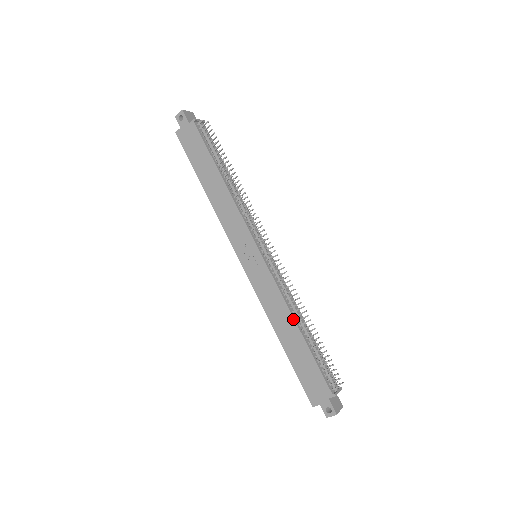
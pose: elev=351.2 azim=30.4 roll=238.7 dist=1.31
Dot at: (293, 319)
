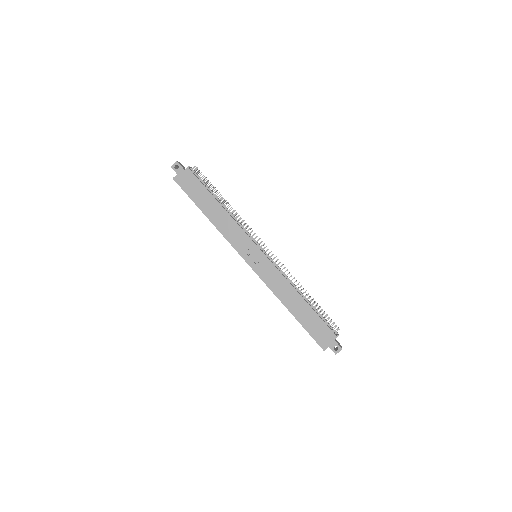
Dot at: (296, 292)
